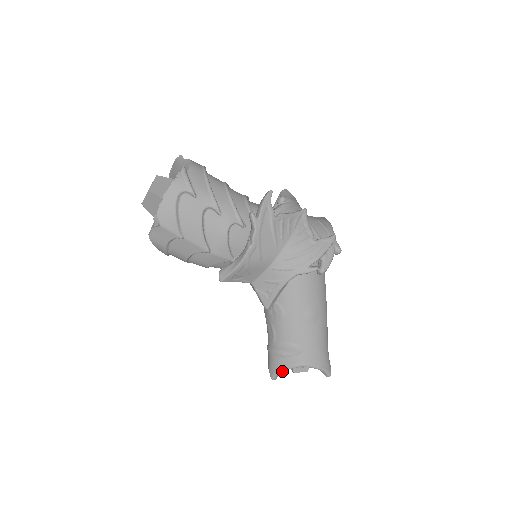
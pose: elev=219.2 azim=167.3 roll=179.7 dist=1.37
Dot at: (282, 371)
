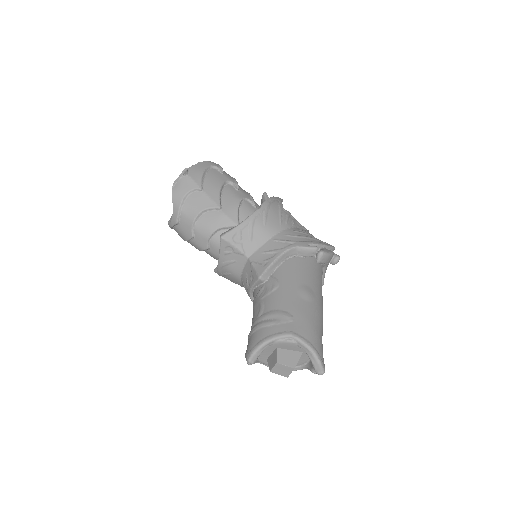
Dot at: (264, 343)
